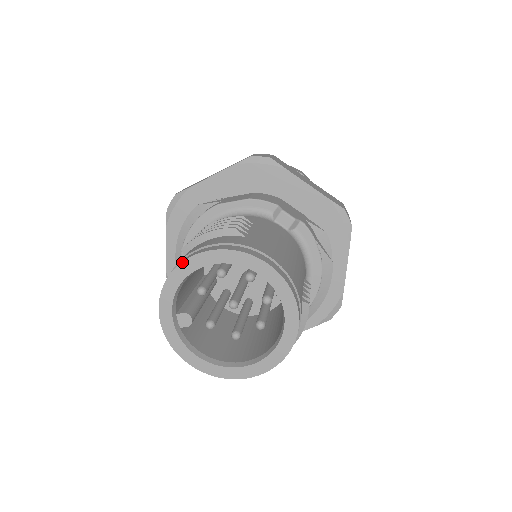
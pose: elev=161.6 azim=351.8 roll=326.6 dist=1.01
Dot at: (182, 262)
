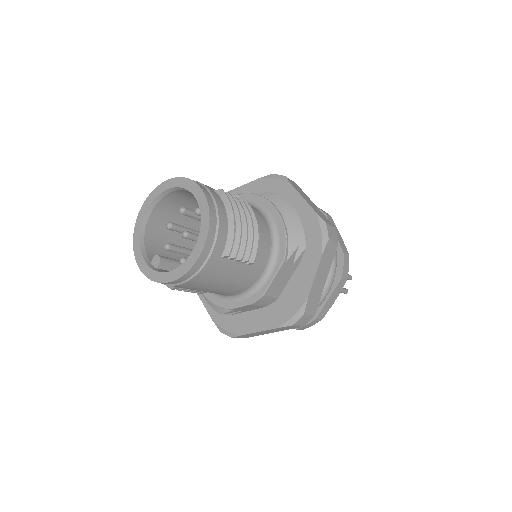
Dot at: (134, 228)
